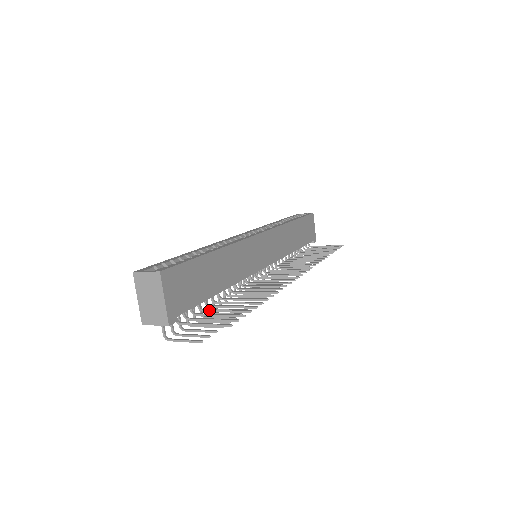
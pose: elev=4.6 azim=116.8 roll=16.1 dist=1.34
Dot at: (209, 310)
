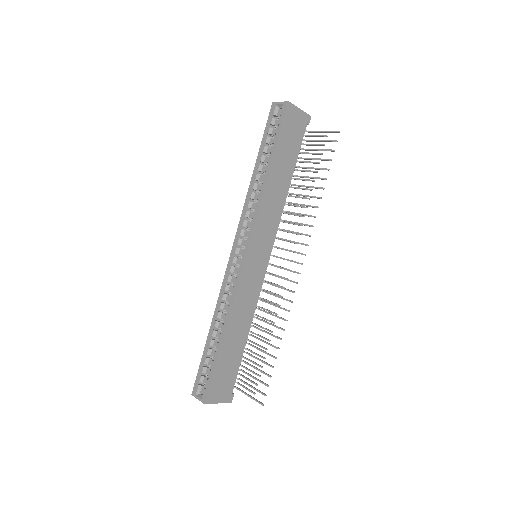
Dot at: occluded
